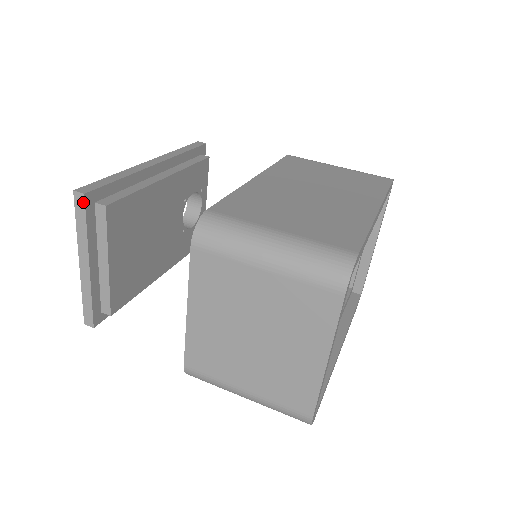
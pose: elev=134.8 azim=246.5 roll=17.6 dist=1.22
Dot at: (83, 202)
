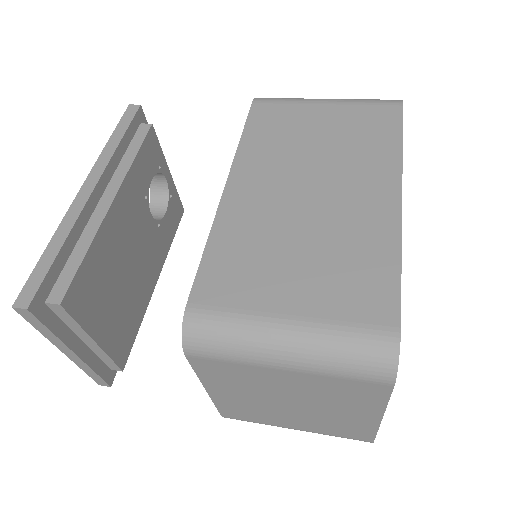
Dot at: (31, 315)
